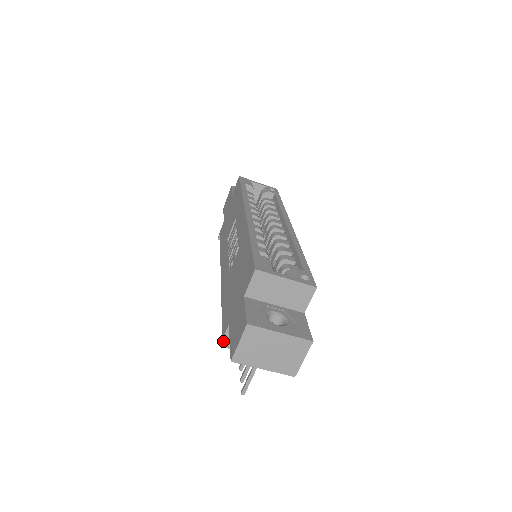
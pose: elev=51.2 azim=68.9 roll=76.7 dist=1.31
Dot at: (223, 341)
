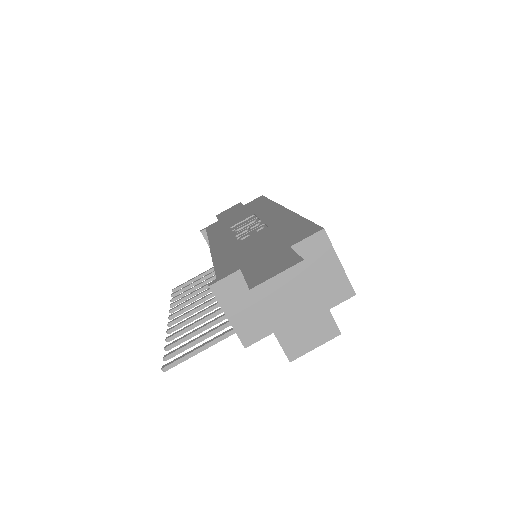
Dot at: (217, 283)
